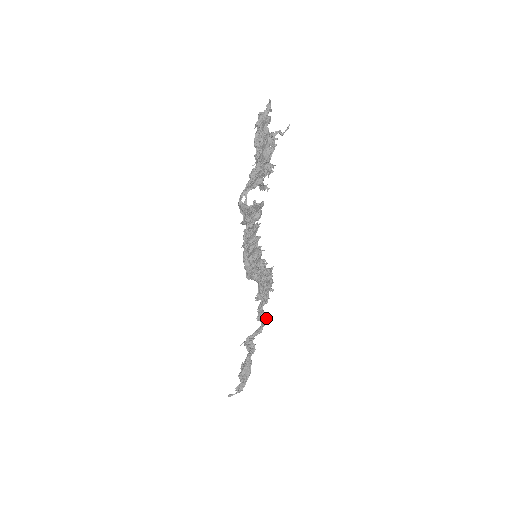
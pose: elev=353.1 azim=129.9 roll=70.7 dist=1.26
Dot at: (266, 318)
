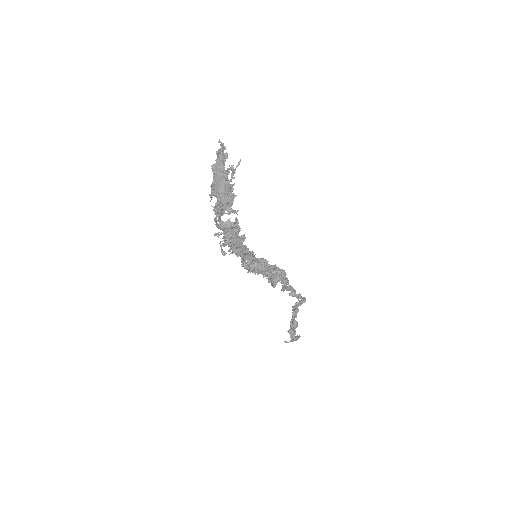
Dot at: (299, 294)
